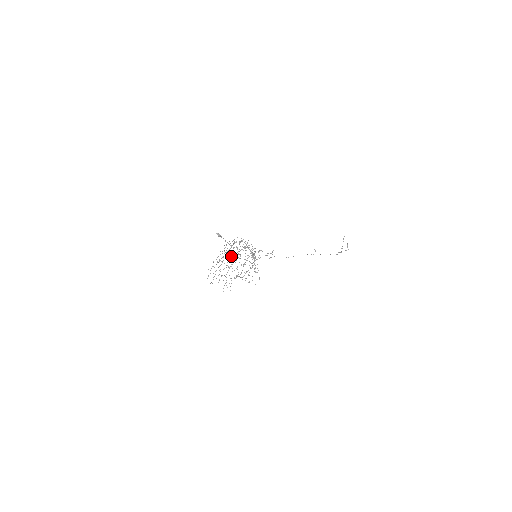
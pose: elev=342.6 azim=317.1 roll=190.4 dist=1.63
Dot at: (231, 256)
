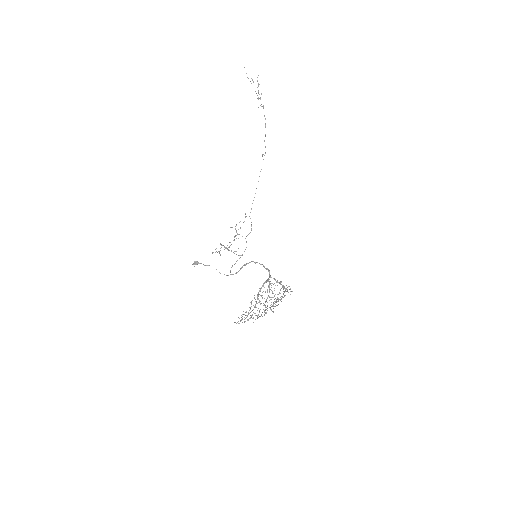
Dot at: occluded
